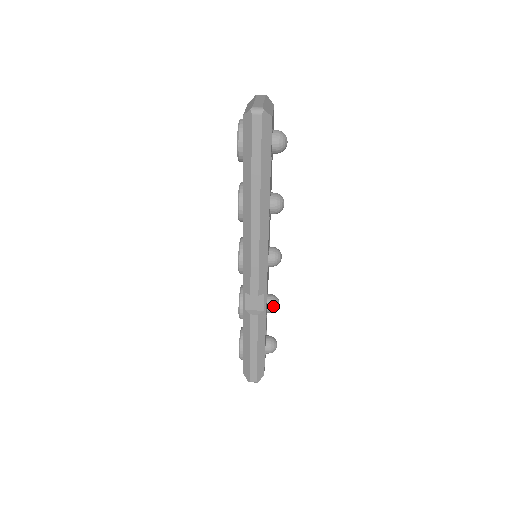
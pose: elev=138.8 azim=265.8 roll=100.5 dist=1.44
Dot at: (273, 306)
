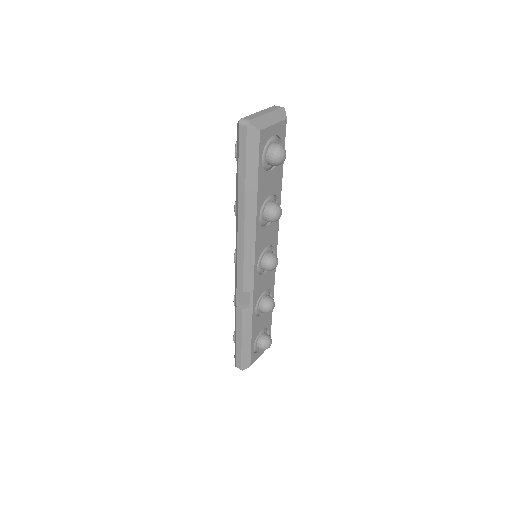
Dot at: (264, 307)
